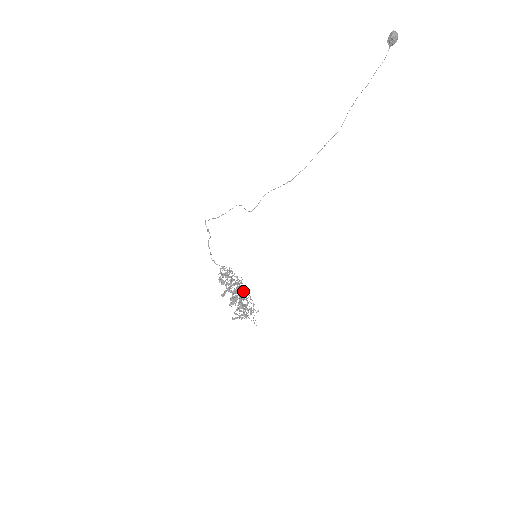
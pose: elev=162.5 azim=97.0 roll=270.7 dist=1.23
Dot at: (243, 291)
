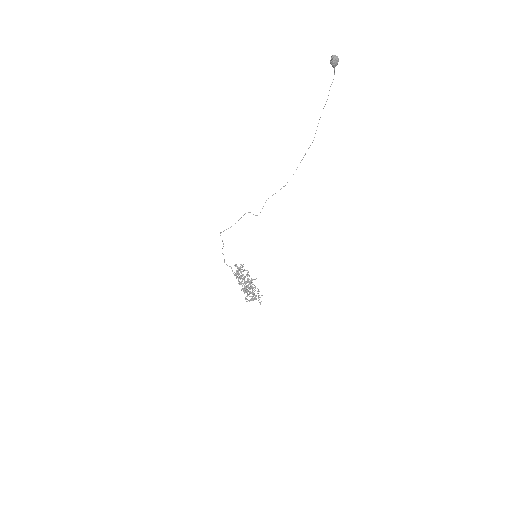
Dot at: occluded
